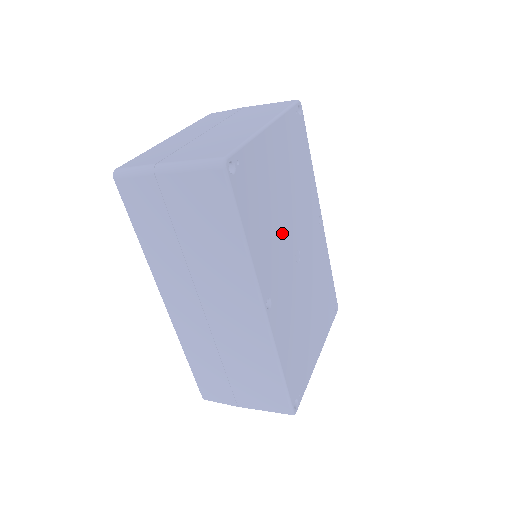
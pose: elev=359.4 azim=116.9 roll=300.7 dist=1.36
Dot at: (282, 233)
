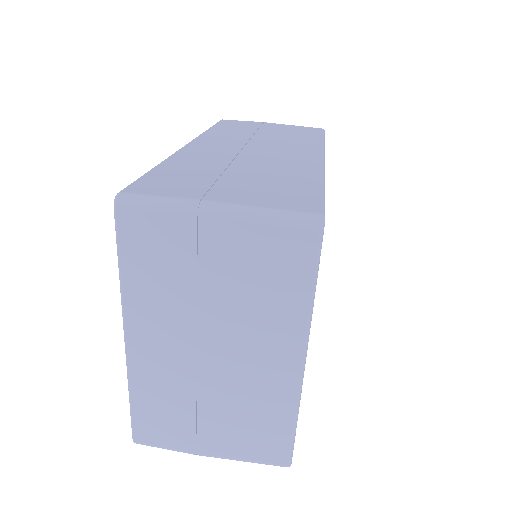
Dot at: occluded
